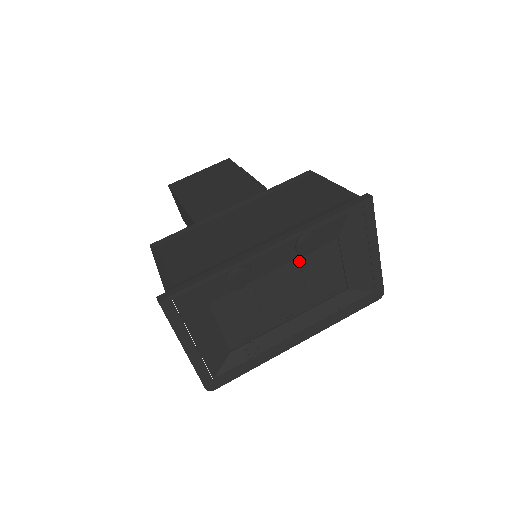
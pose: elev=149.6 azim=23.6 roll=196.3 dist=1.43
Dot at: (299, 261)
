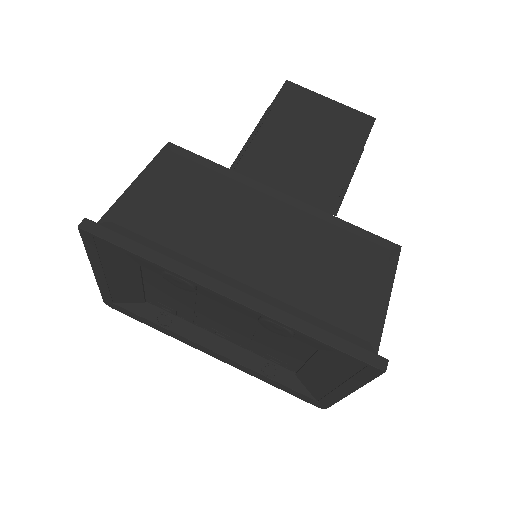
Dot at: occluded
